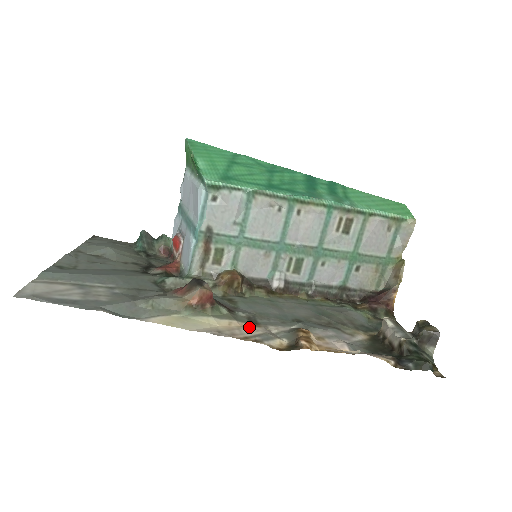
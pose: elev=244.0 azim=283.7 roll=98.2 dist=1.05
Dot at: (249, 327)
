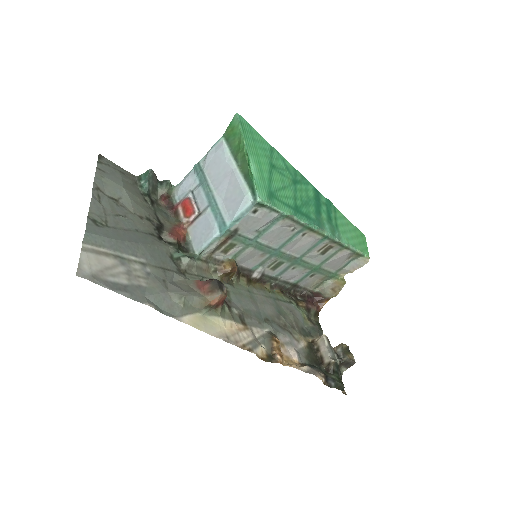
Dot at: (243, 330)
